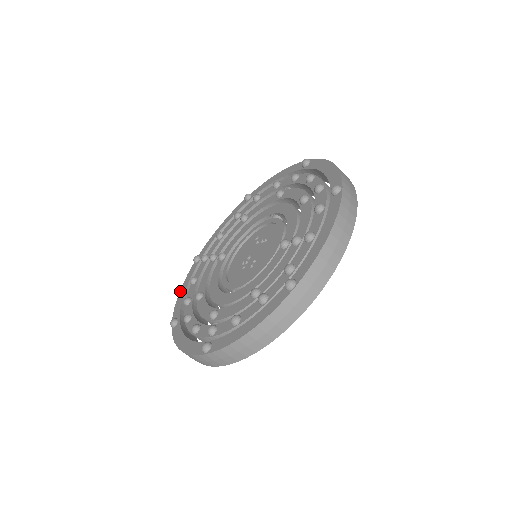
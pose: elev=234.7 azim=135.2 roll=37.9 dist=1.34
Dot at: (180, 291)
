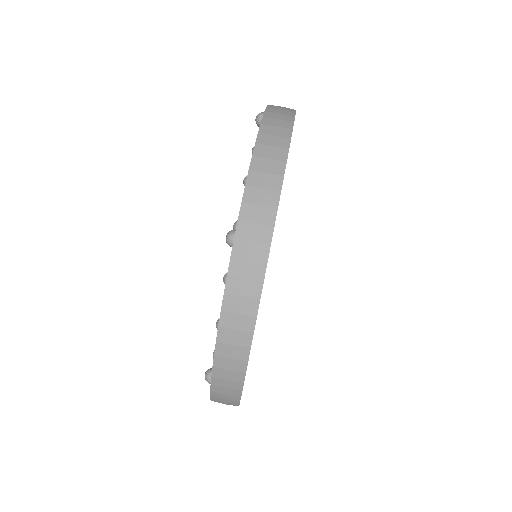
Dot at: occluded
